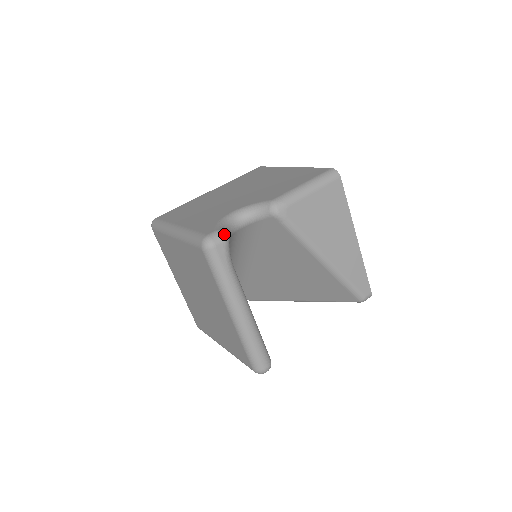
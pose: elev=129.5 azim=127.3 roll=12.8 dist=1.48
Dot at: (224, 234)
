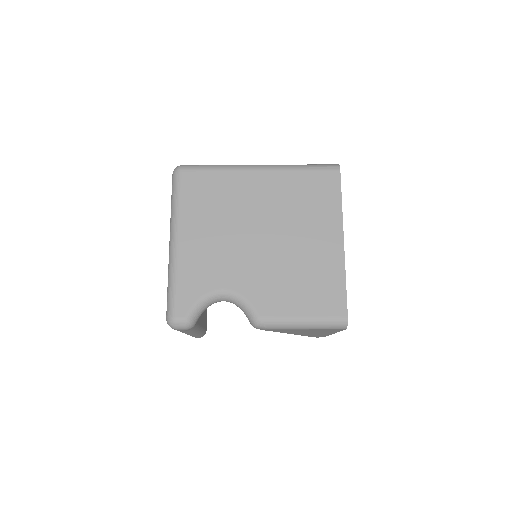
Dot at: (190, 325)
